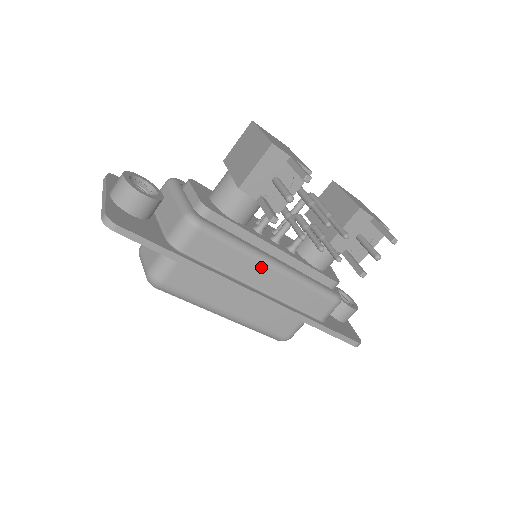
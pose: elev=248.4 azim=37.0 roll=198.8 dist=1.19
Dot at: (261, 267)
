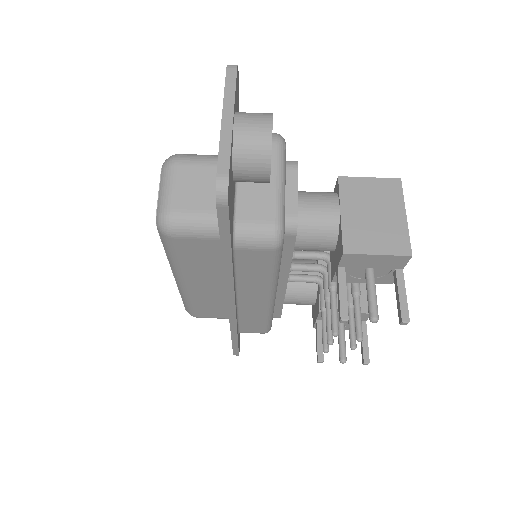
Dot at: (264, 294)
